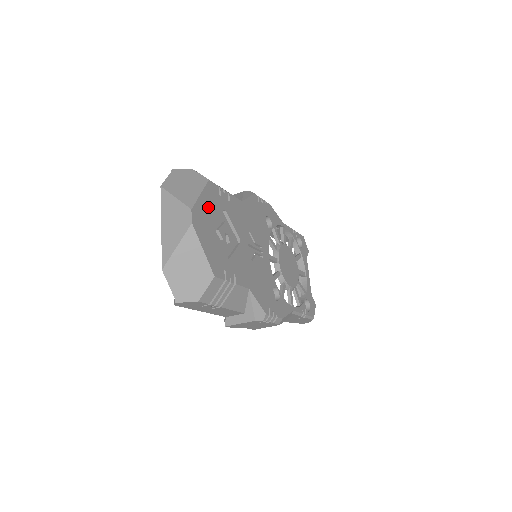
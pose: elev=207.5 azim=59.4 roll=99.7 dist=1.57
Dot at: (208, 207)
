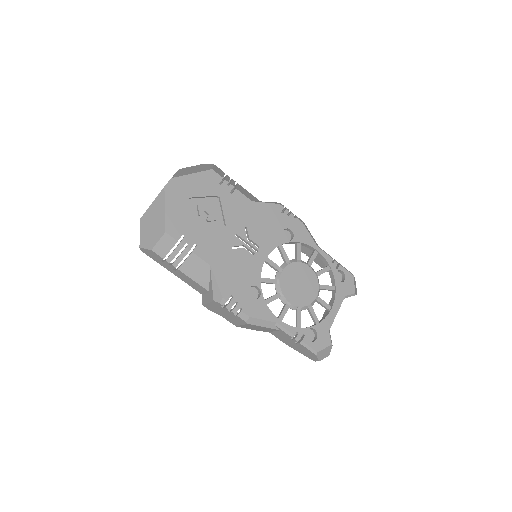
Dot at: (196, 185)
